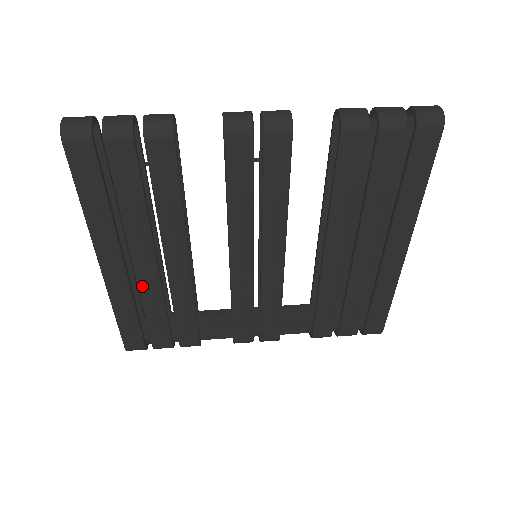
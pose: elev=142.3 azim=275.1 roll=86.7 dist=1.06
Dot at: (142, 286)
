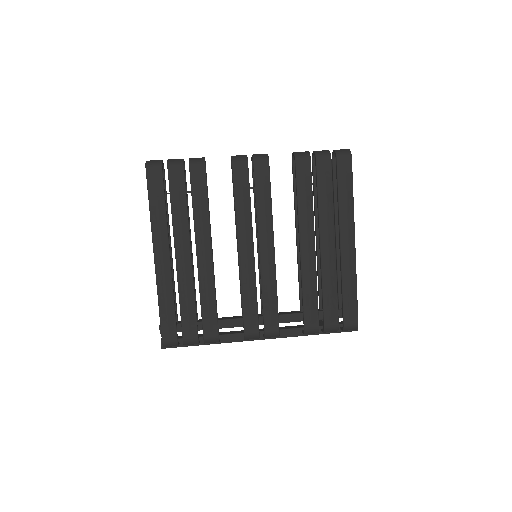
Dot at: (180, 274)
